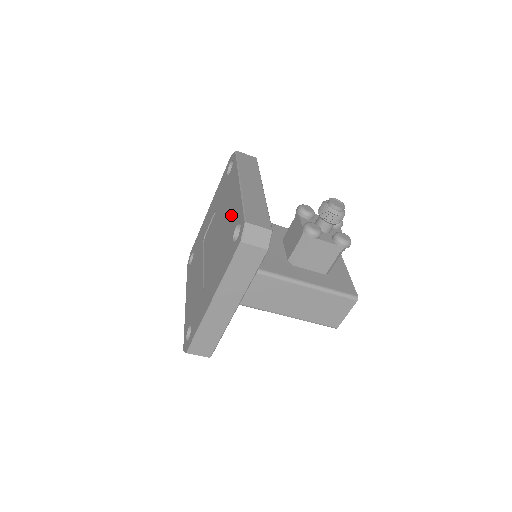
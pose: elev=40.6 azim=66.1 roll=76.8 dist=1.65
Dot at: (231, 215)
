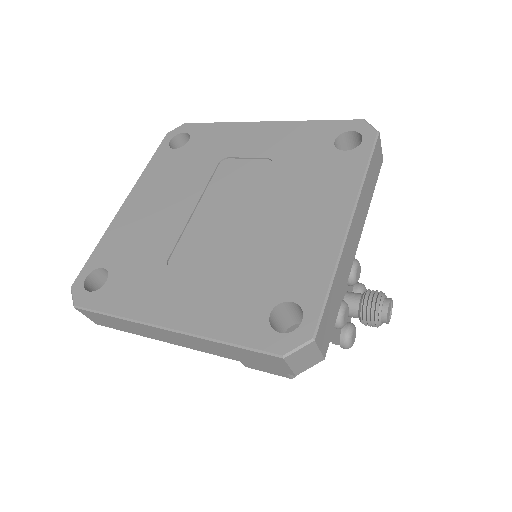
Dot at: (296, 251)
